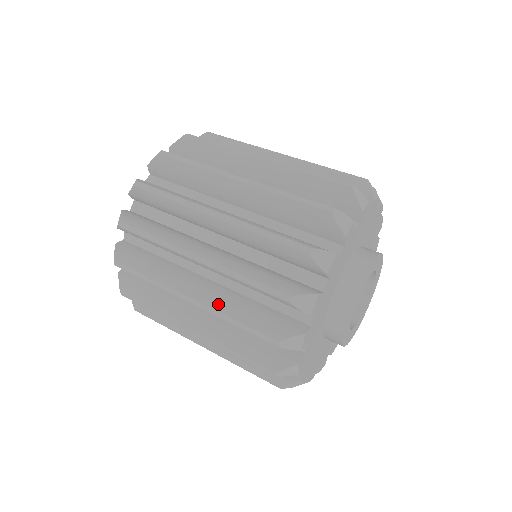
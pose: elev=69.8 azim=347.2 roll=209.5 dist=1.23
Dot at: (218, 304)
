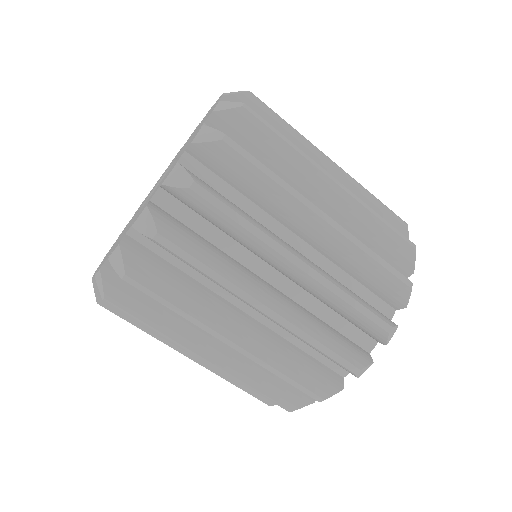
Dot at: (265, 353)
